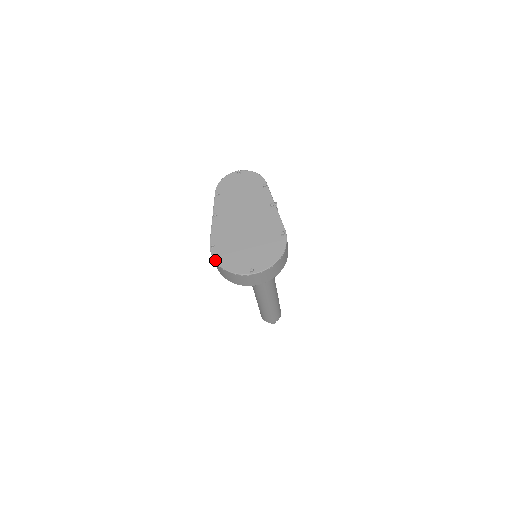
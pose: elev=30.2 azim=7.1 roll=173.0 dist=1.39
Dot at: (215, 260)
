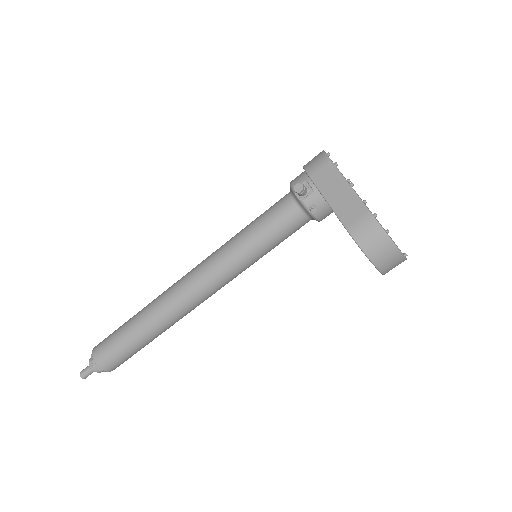
Dot at: occluded
